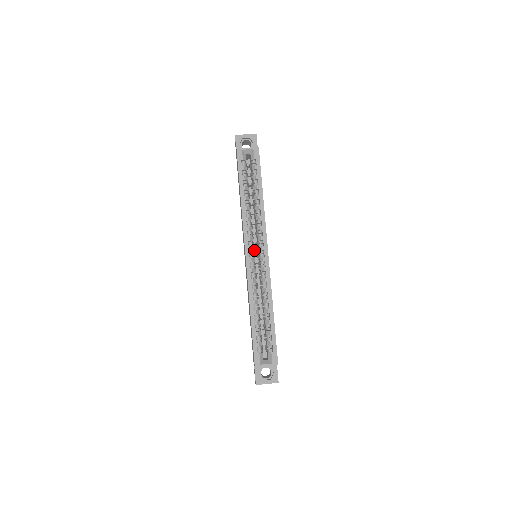
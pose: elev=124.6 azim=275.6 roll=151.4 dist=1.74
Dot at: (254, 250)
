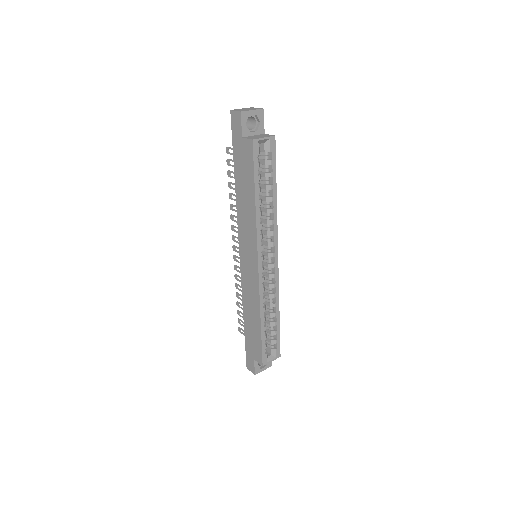
Dot at: occluded
